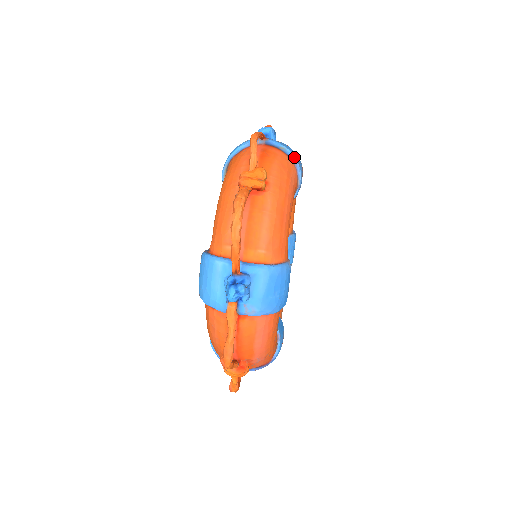
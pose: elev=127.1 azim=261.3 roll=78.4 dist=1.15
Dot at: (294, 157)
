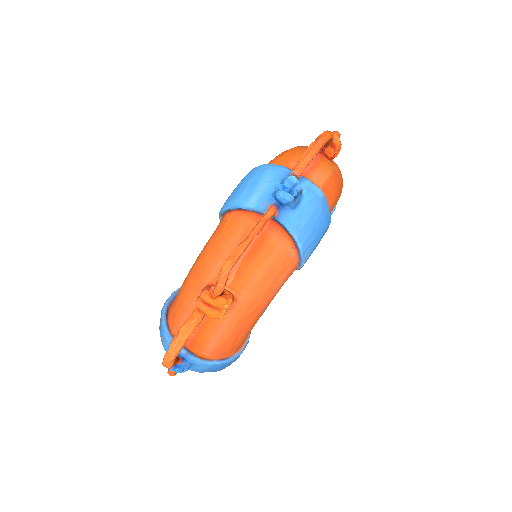
Dot at: (301, 249)
